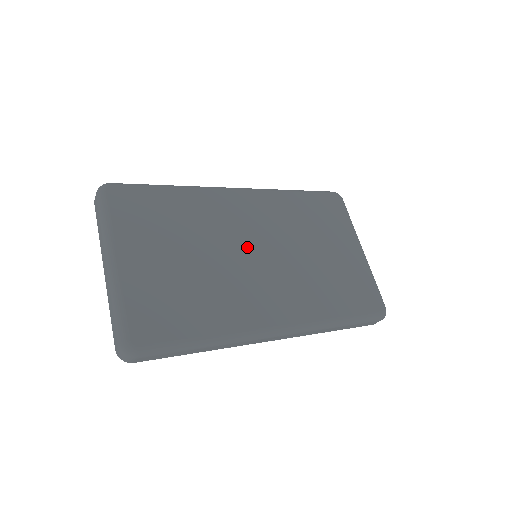
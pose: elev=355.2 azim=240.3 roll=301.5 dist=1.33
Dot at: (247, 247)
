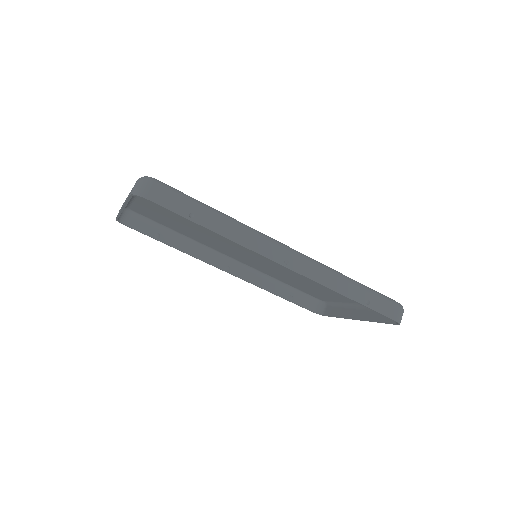
Dot at: occluded
